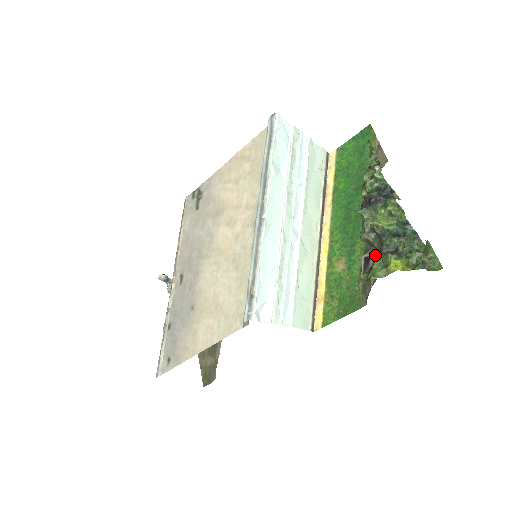
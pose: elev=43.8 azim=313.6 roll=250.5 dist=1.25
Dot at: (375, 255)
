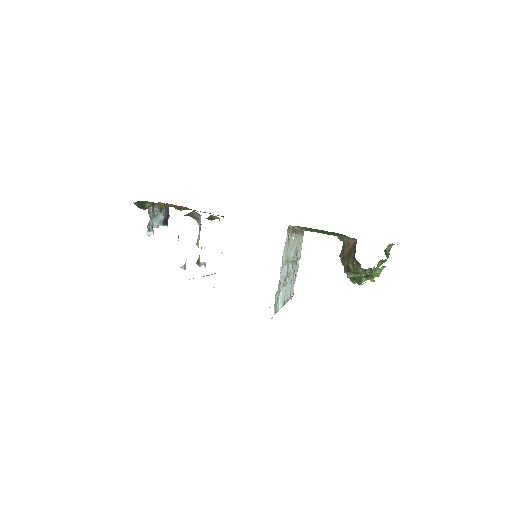
Dot at: occluded
